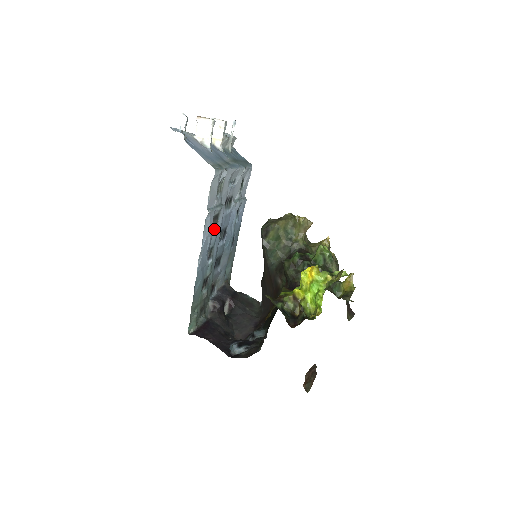
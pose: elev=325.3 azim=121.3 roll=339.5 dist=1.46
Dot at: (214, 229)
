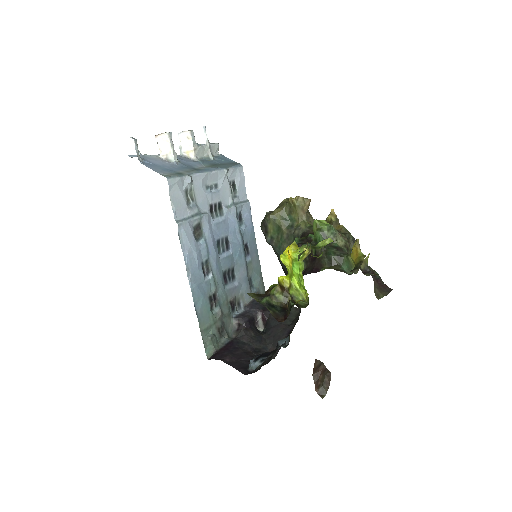
Dot at: (201, 241)
